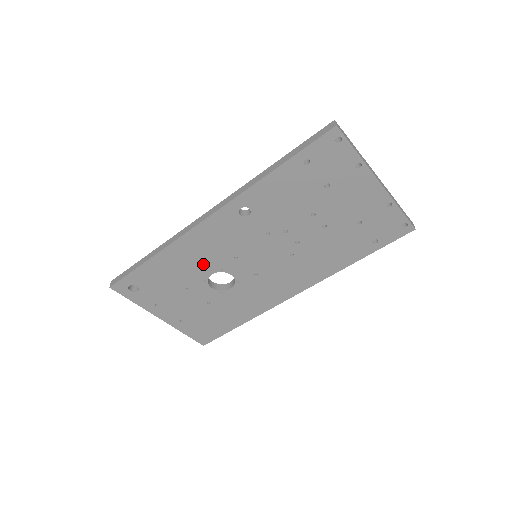
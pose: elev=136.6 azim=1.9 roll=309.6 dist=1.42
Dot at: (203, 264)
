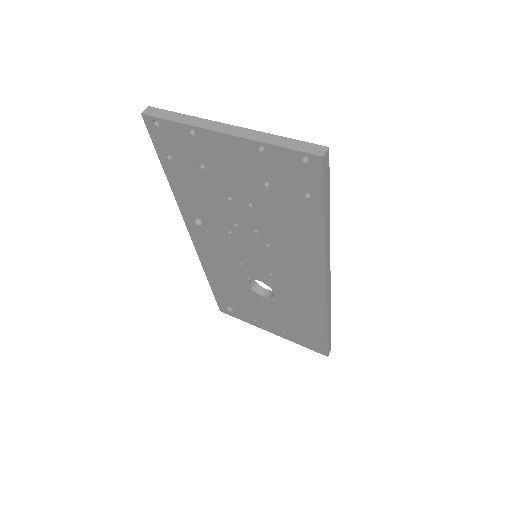
Dot at: (234, 277)
